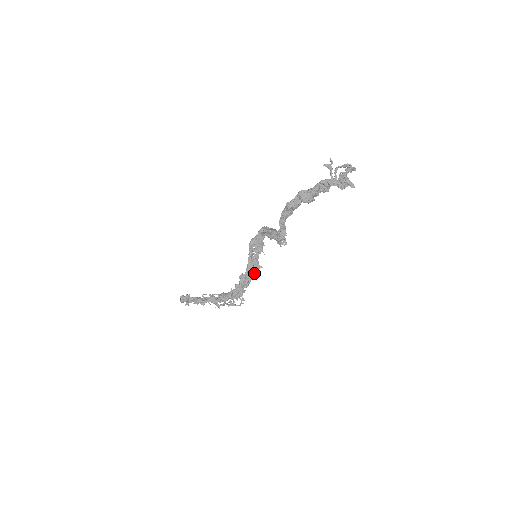
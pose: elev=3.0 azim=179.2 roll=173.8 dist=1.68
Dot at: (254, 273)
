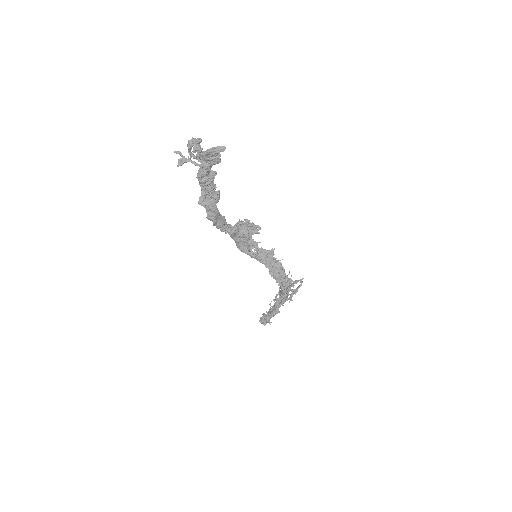
Dot at: (275, 259)
